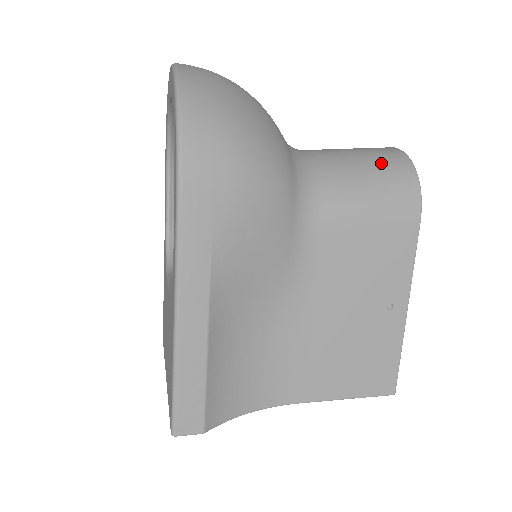
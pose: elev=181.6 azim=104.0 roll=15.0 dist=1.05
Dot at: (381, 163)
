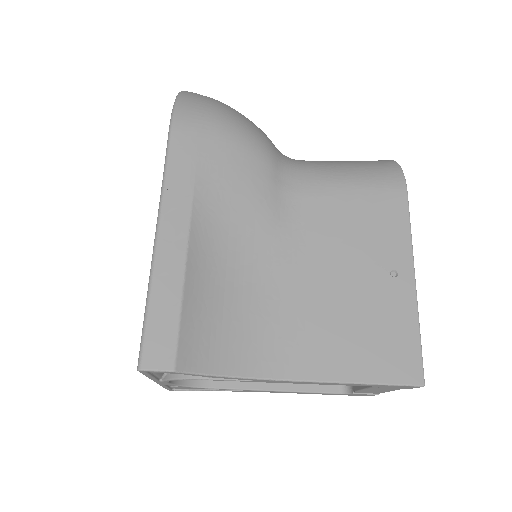
Dot at: (363, 161)
